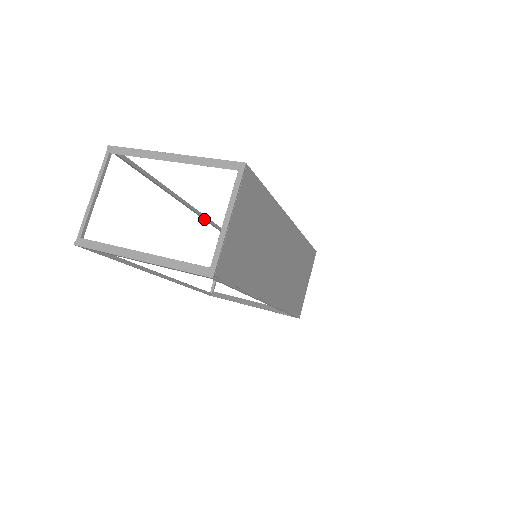
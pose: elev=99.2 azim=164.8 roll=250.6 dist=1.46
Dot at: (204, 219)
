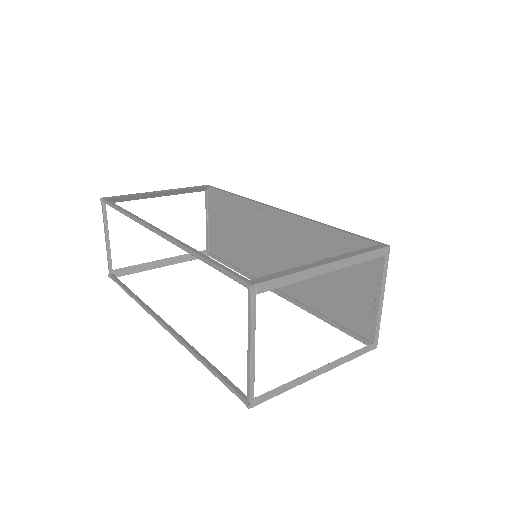
Dot at: (130, 218)
